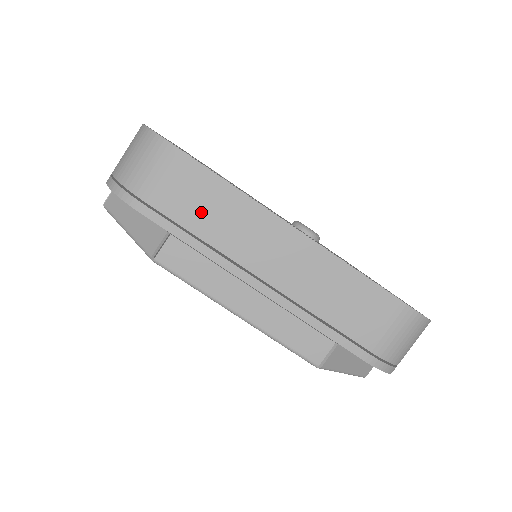
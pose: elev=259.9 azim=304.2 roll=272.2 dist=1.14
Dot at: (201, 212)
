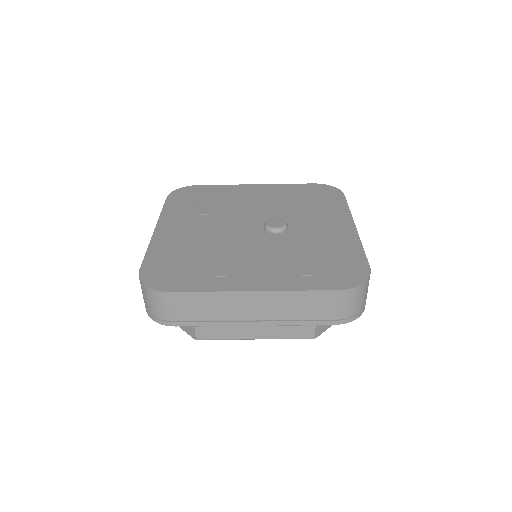
Dot at: (200, 311)
